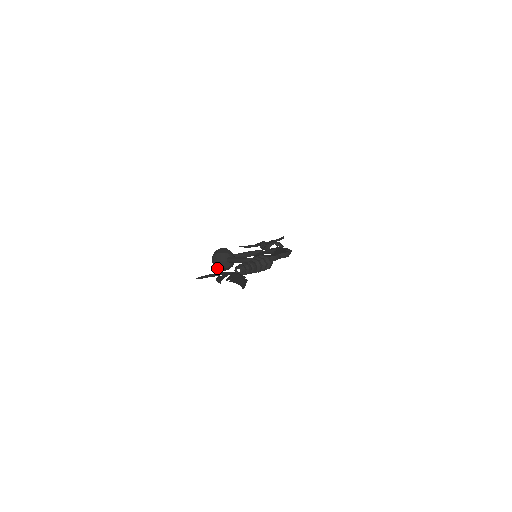
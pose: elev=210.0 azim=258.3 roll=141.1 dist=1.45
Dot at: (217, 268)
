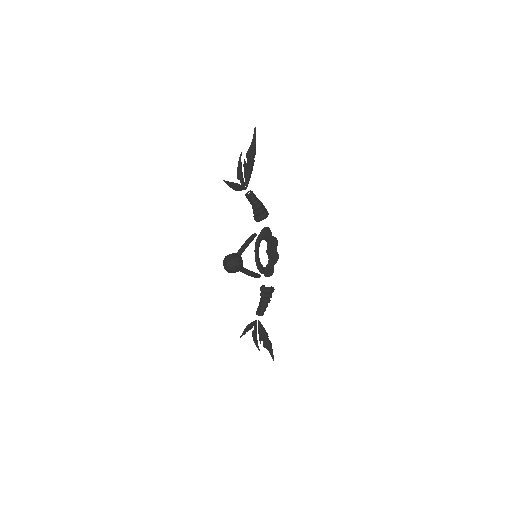
Dot at: (223, 264)
